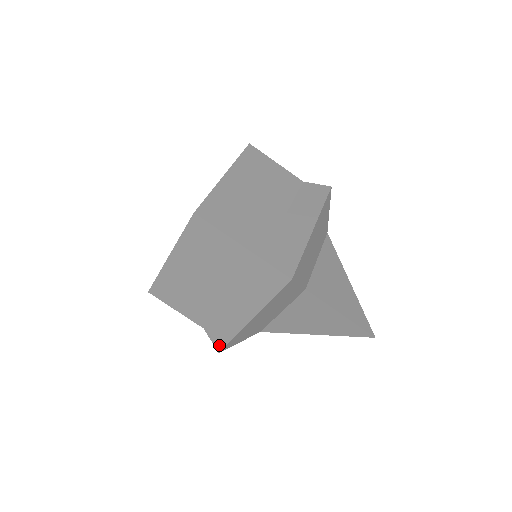
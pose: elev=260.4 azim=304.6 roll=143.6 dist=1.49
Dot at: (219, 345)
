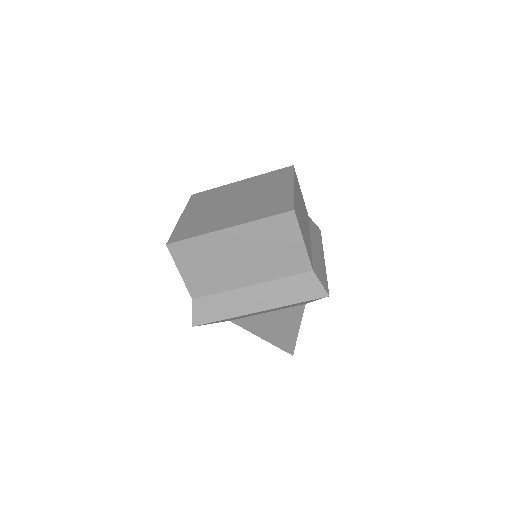
Dot at: (200, 320)
